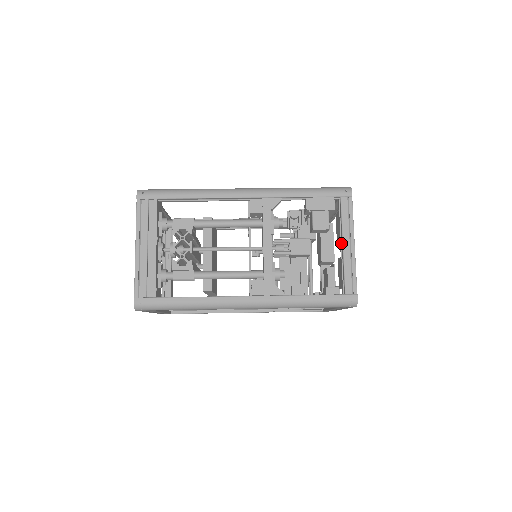
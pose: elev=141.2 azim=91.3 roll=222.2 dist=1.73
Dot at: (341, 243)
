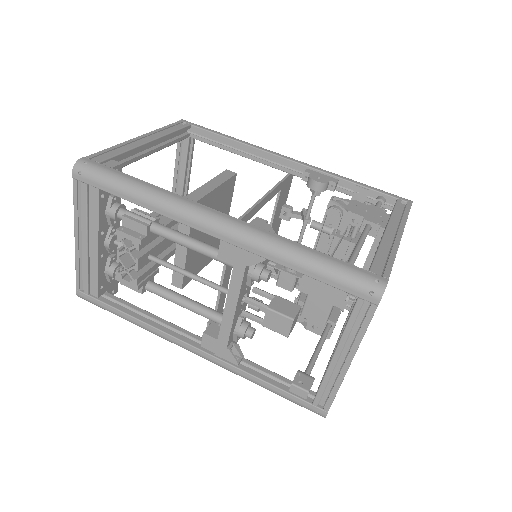
Dot at: occluded
